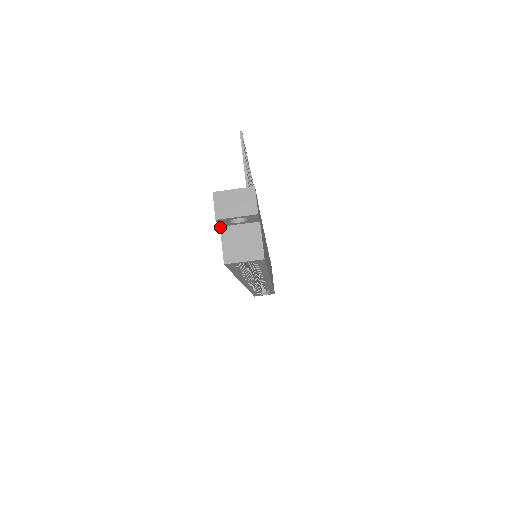
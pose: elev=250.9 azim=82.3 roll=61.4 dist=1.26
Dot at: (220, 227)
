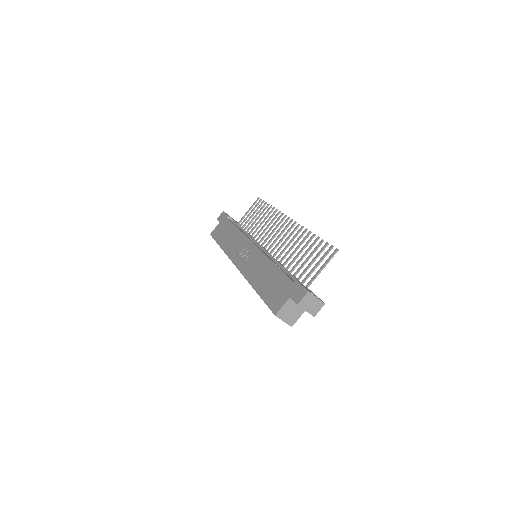
Dot at: (290, 297)
